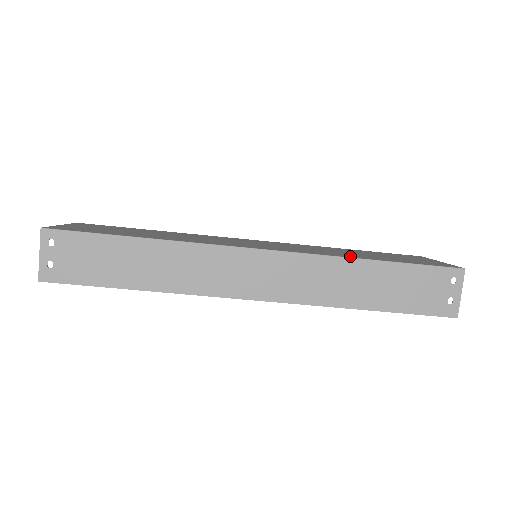
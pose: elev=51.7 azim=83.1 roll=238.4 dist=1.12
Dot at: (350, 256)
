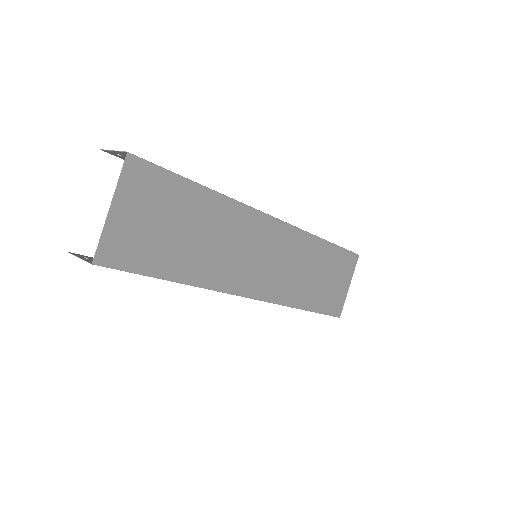
Dot at: (298, 301)
